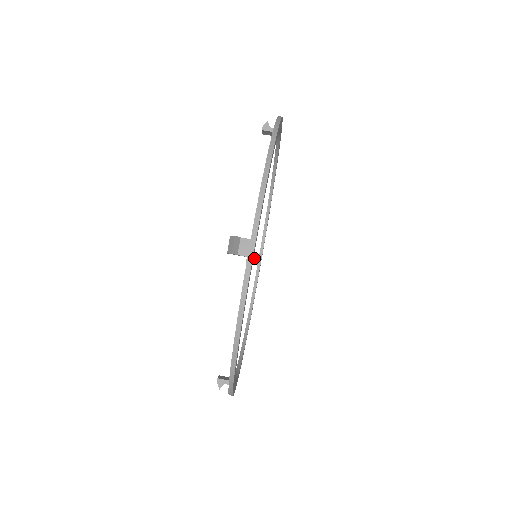
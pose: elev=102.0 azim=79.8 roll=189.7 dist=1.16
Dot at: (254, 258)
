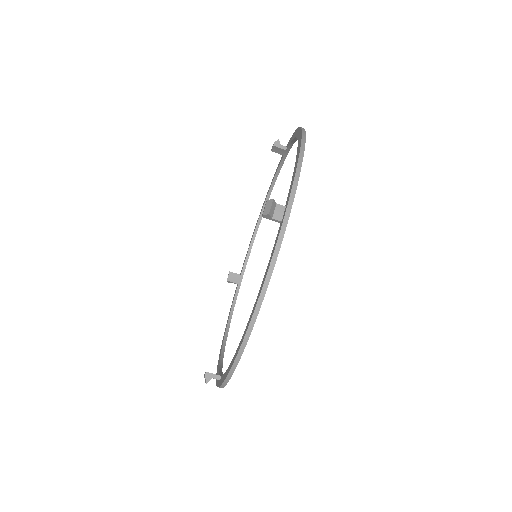
Dot at: (280, 150)
